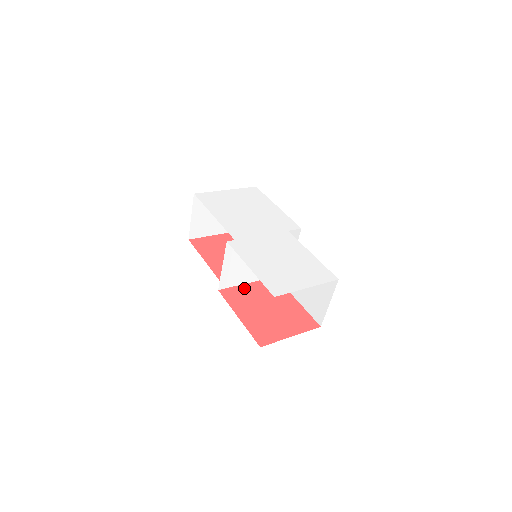
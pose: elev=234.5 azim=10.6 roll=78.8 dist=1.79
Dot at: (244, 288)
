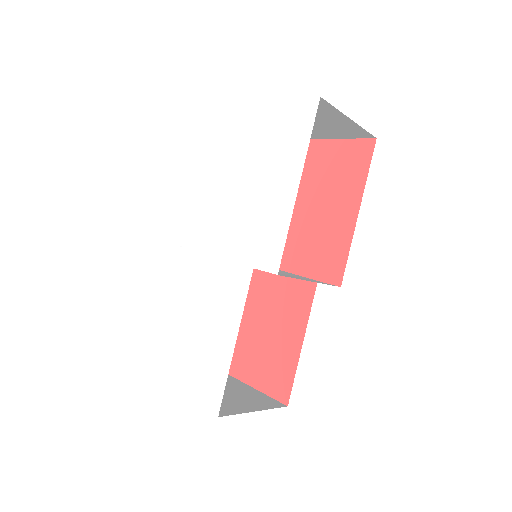
Dot at: (265, 275)
